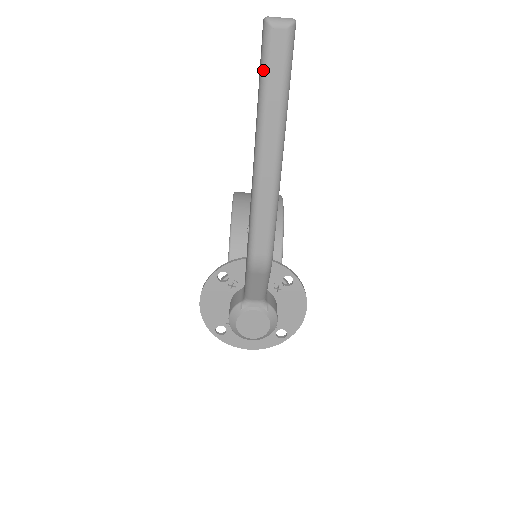
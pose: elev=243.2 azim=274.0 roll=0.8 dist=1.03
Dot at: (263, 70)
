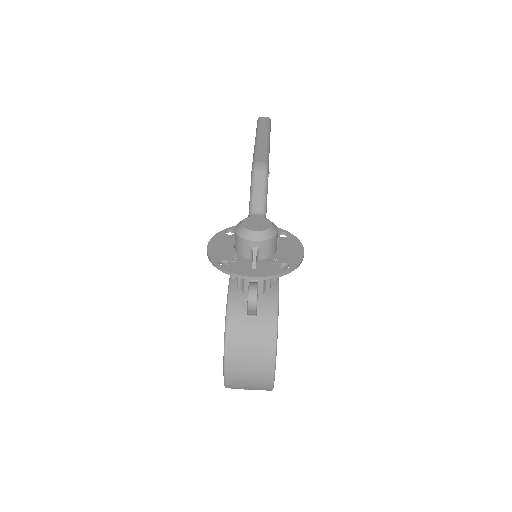
Dot at: (258, 124)
